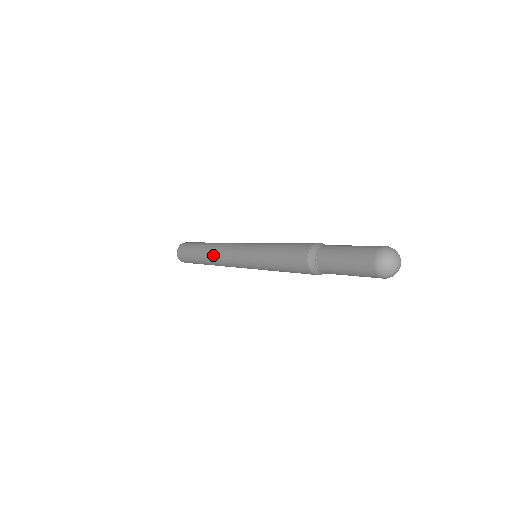
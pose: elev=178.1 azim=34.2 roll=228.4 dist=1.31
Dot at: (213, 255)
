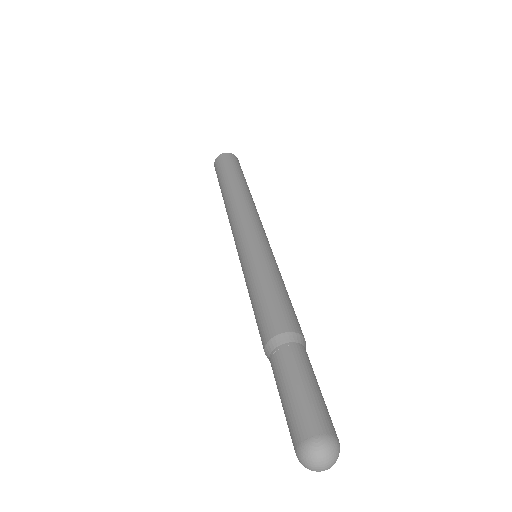
Dot at: occluded
